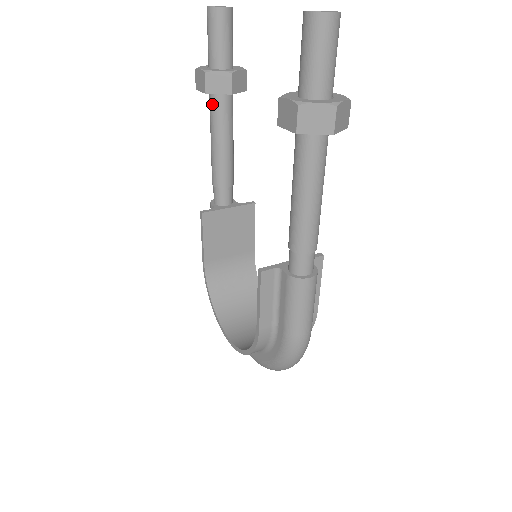
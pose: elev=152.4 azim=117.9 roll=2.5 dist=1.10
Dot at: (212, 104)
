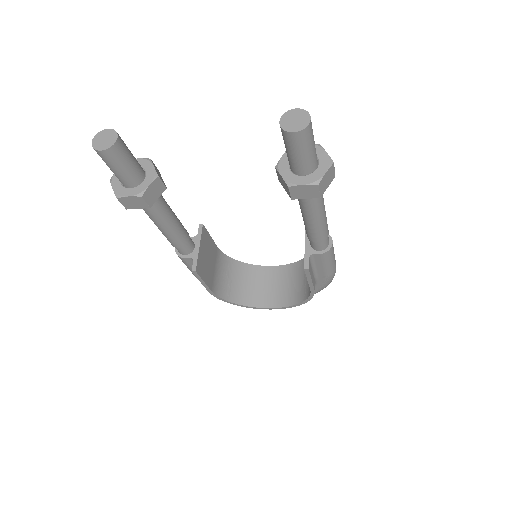
Dot at: occluded
